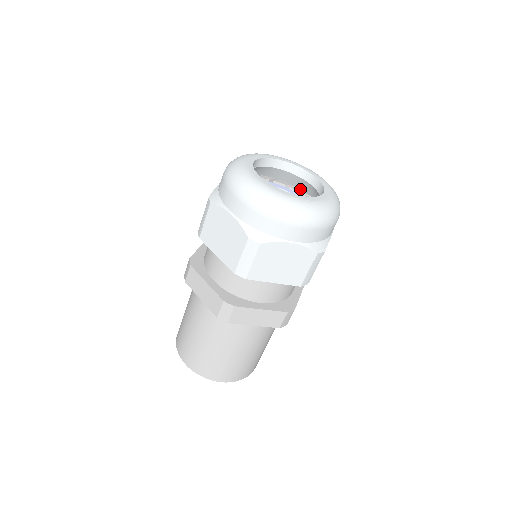
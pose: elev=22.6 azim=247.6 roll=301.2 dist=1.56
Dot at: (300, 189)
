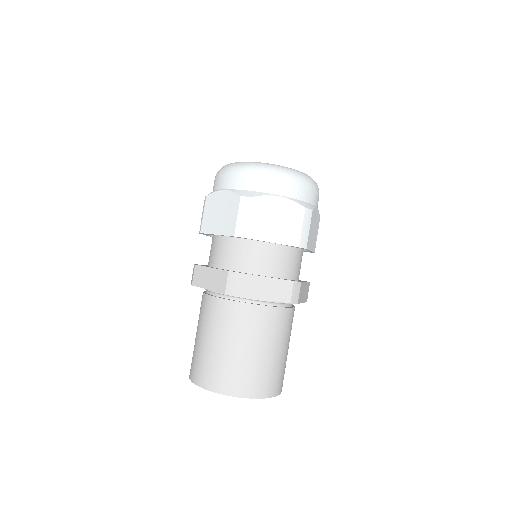
Dot at: occluded
